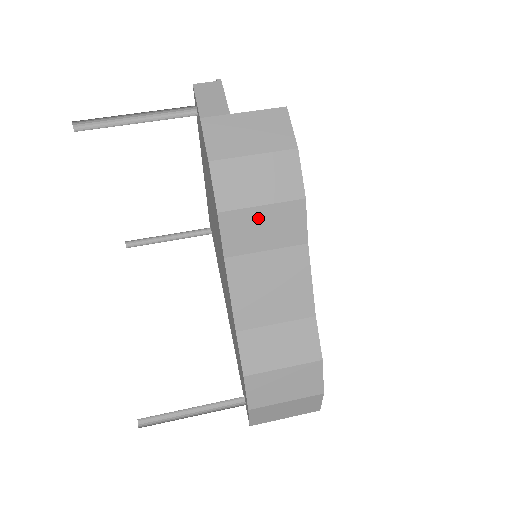
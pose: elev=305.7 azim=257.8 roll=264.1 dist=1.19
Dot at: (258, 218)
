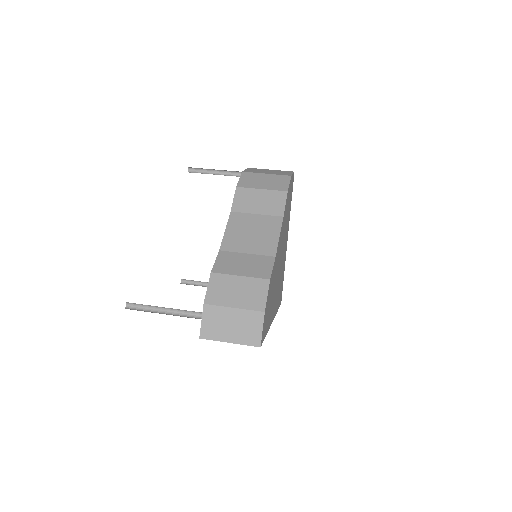
Dot at: (257, 195)
